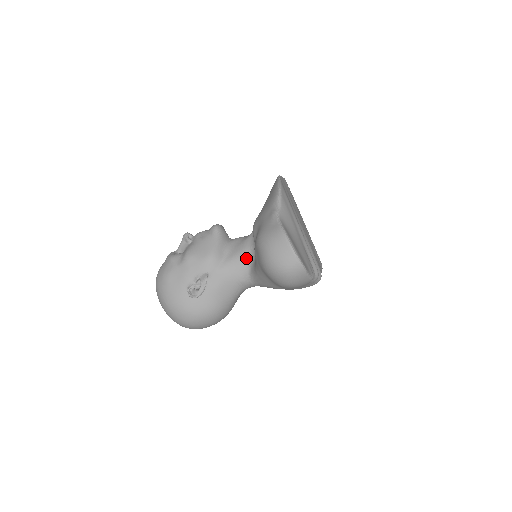
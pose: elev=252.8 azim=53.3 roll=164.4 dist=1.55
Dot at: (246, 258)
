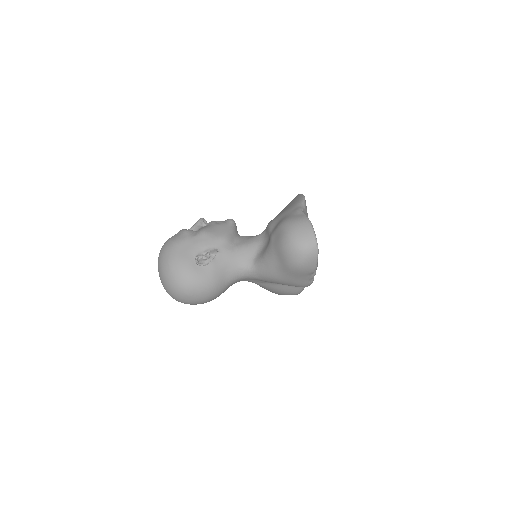
Dot at: (254, 249)
